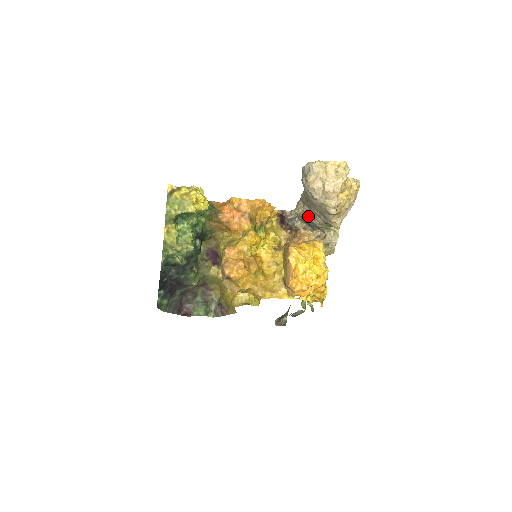
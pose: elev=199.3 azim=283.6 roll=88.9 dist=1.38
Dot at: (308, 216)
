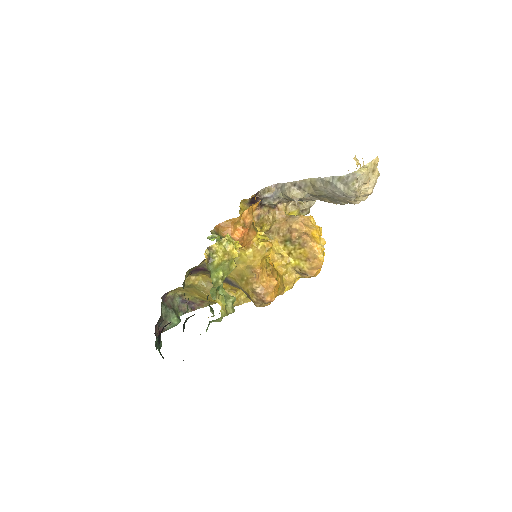
Dot at: (304, 199)
